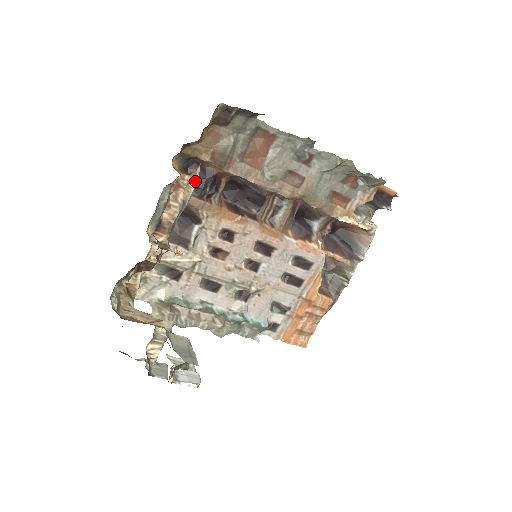
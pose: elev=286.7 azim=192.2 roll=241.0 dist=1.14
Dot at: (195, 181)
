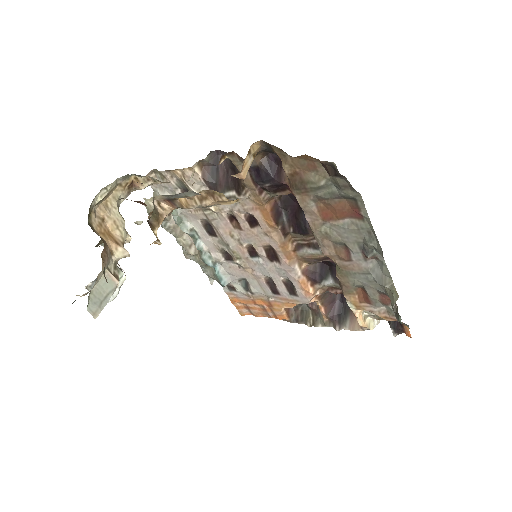
Dot at: (233, 203)
